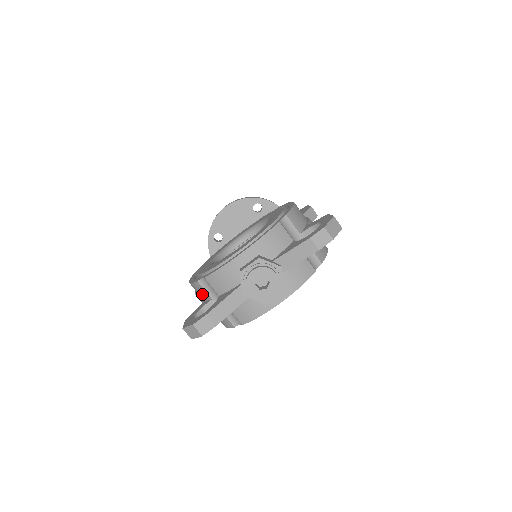
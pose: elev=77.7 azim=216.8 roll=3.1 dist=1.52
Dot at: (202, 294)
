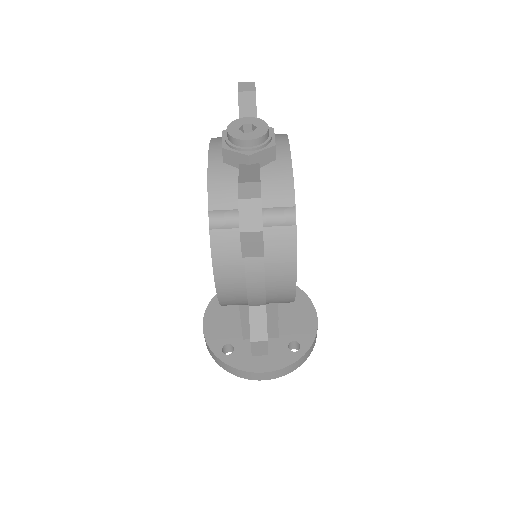
Dot at: (231, 245)
